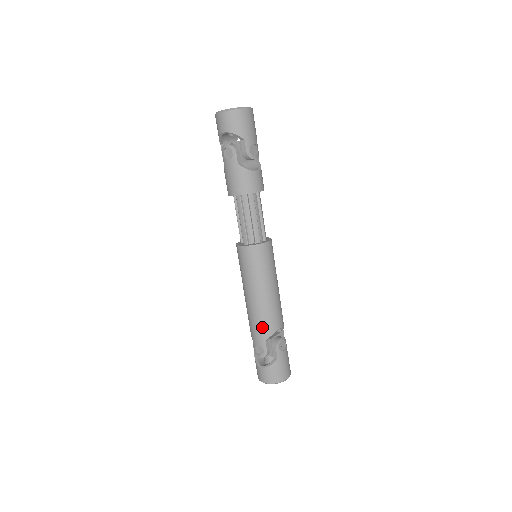
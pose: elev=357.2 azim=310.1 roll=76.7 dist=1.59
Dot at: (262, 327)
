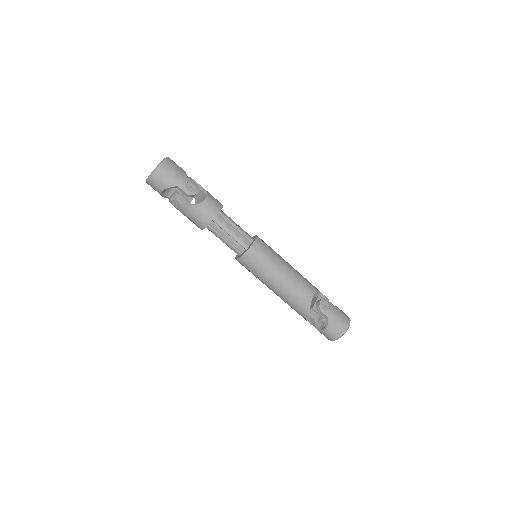
Dot at: (299, 304)
